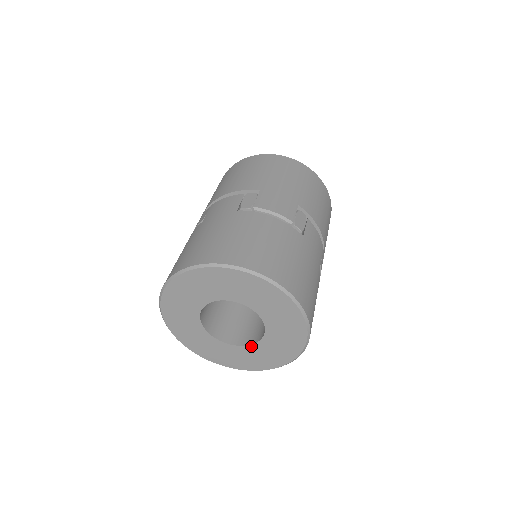
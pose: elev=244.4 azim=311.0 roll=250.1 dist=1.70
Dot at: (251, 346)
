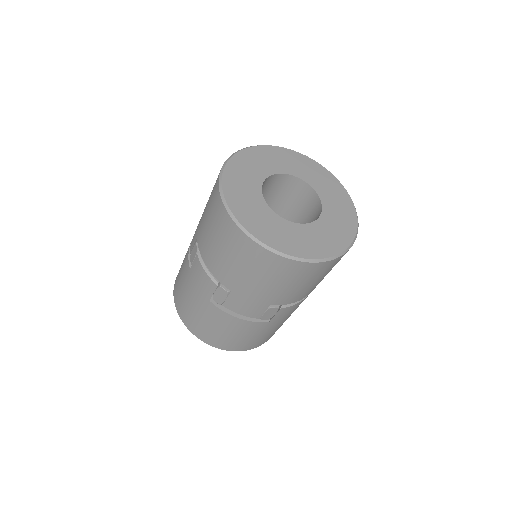
Dot at: (291, 223)
